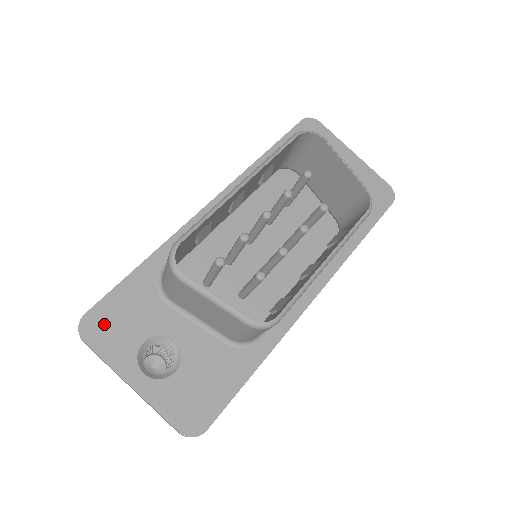
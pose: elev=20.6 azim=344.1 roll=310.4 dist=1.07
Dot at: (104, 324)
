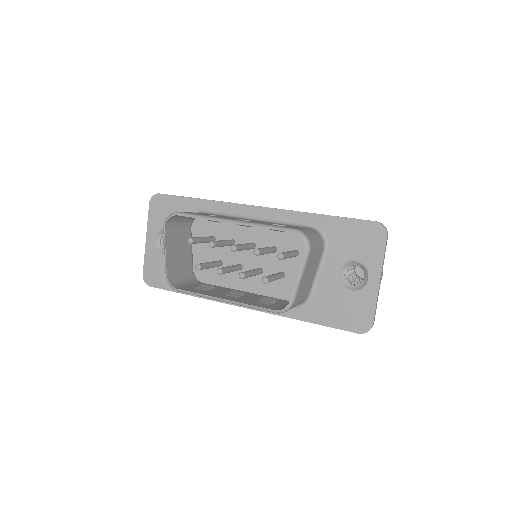
Dot at: (161, 206)
